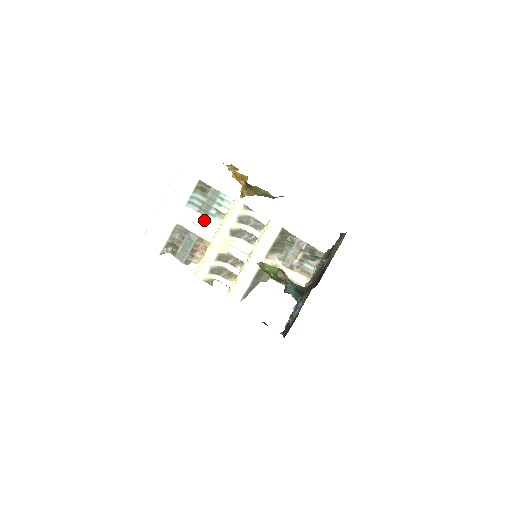
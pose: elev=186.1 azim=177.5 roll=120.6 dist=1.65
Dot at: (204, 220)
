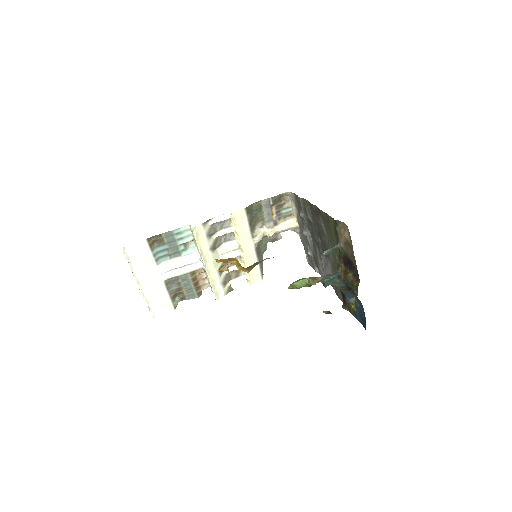
Dot at: (181, 260)
